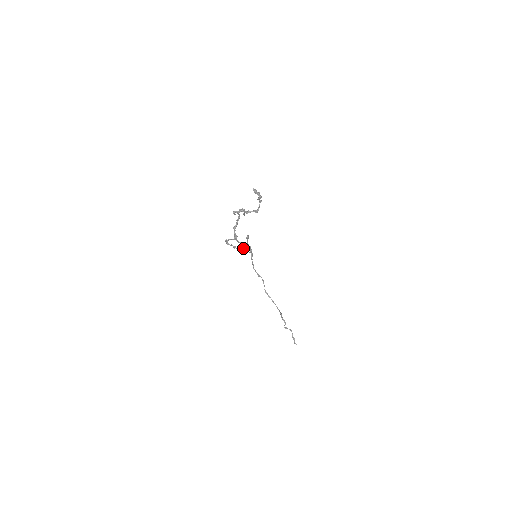
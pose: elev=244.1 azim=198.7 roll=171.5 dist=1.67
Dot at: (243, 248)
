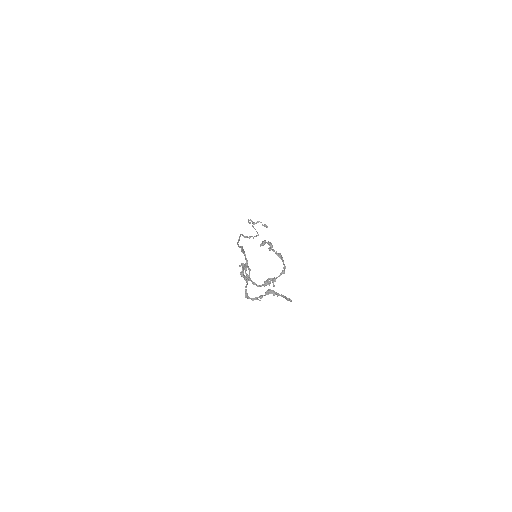
Dot at: (273, 295)
